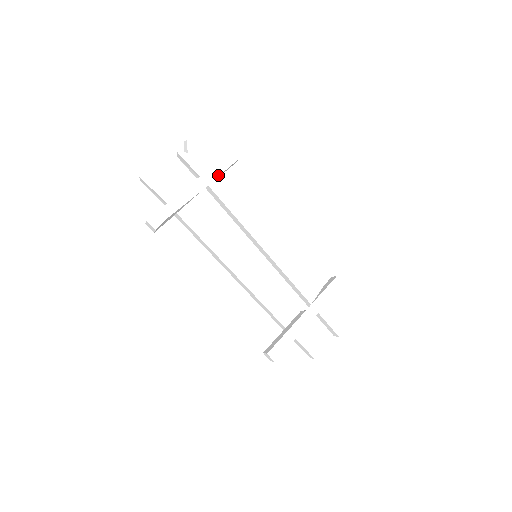
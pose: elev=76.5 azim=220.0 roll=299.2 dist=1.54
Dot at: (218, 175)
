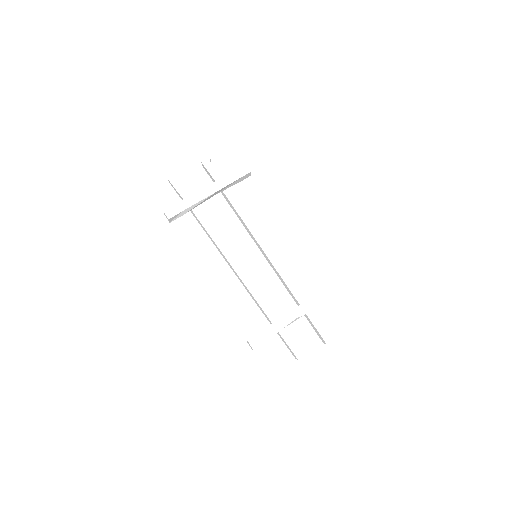
Dot at: (230, 183)
